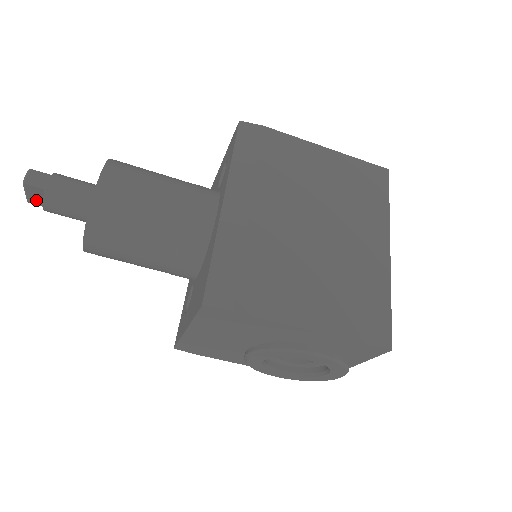
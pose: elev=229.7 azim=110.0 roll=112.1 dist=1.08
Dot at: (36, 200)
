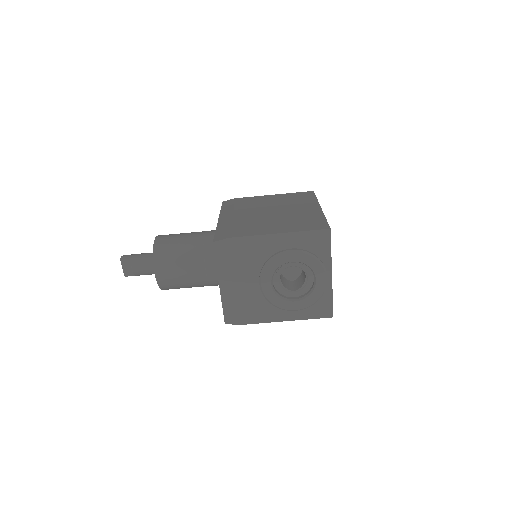
Dot at: (128, 272)
